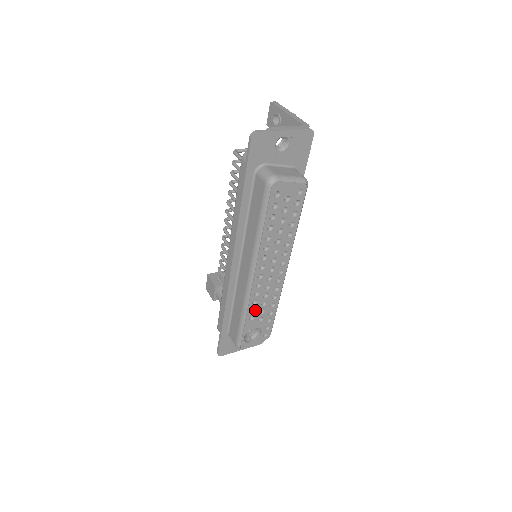
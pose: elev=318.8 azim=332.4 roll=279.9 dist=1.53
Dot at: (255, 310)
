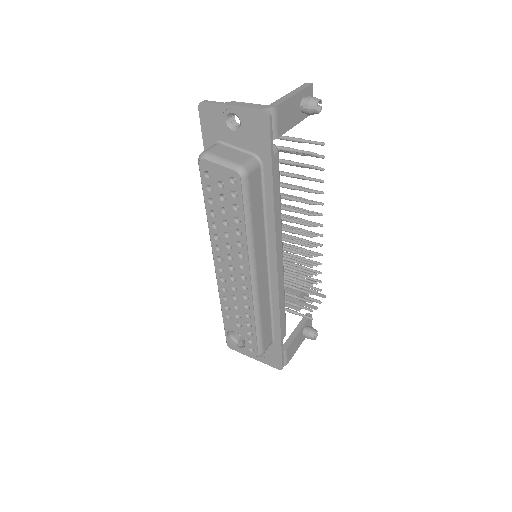
Dot at: (229, 309)
